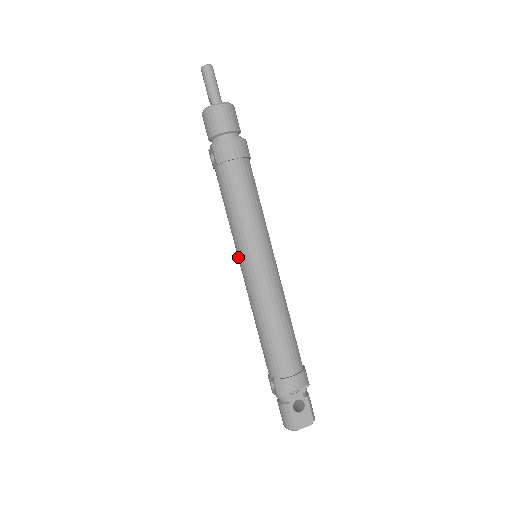
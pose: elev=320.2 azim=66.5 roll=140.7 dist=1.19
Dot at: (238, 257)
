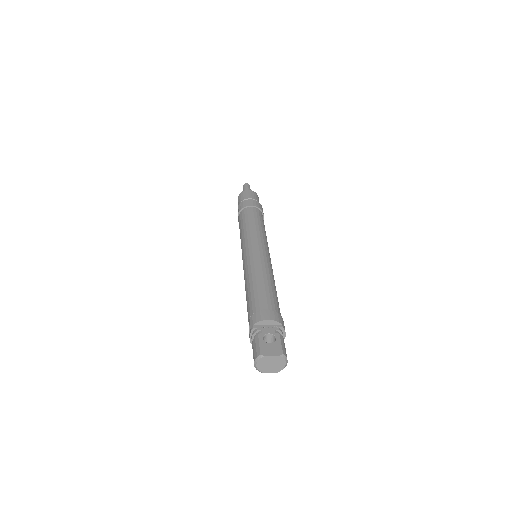
Dot at: (242, 255)
